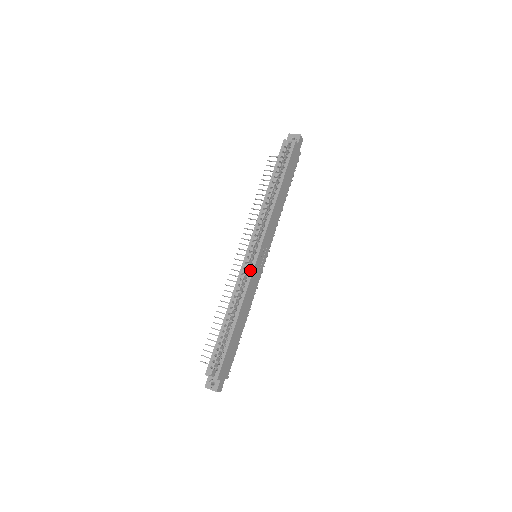
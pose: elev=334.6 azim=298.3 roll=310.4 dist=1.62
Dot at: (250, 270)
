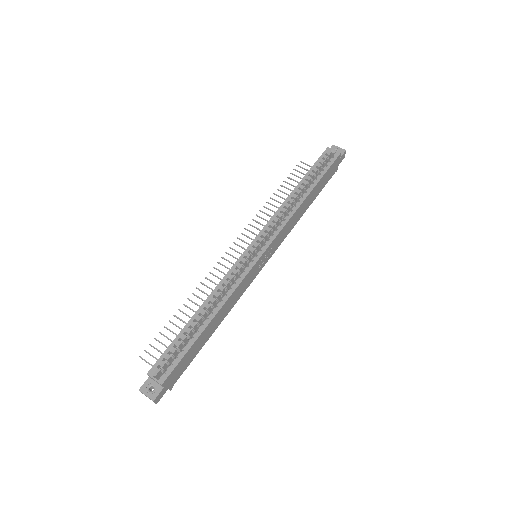
Dot at: (247, 267)
